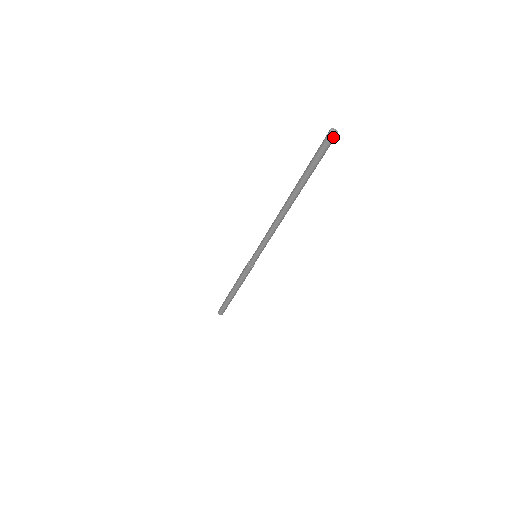
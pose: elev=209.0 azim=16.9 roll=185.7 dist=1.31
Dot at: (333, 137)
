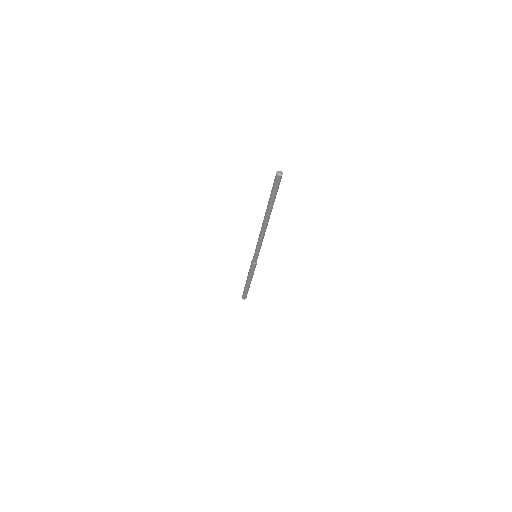
Dot at: (281, 177)
